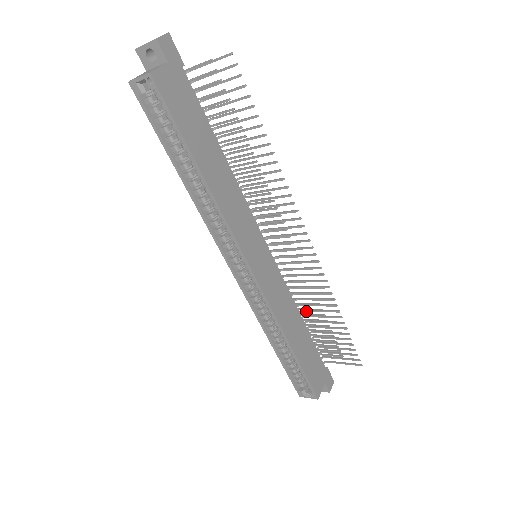
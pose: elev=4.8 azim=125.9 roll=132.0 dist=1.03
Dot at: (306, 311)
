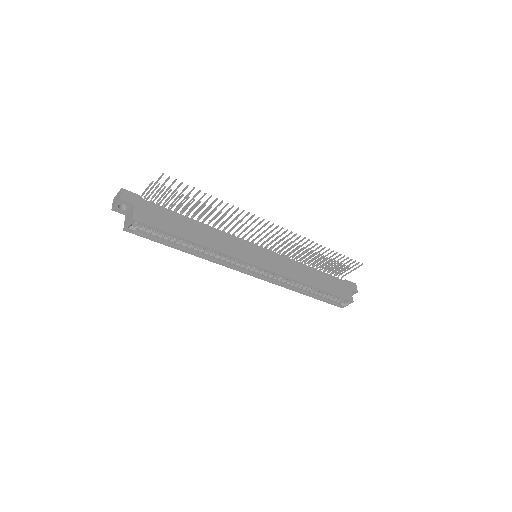
Dot at: occluded
